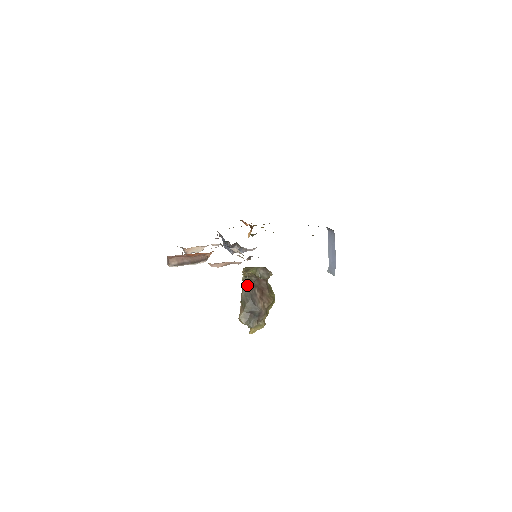
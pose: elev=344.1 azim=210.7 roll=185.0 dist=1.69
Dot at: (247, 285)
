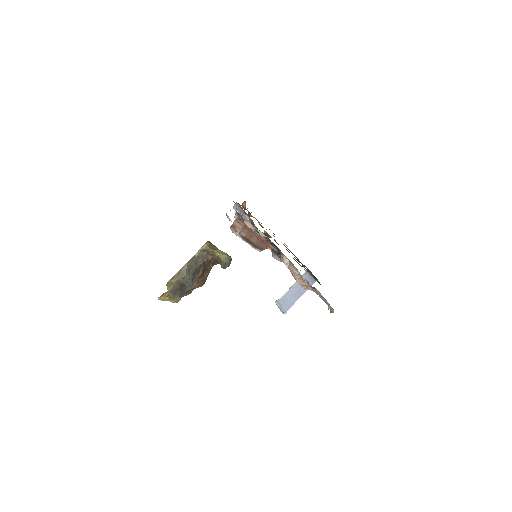
Dot at: (199, 258)
